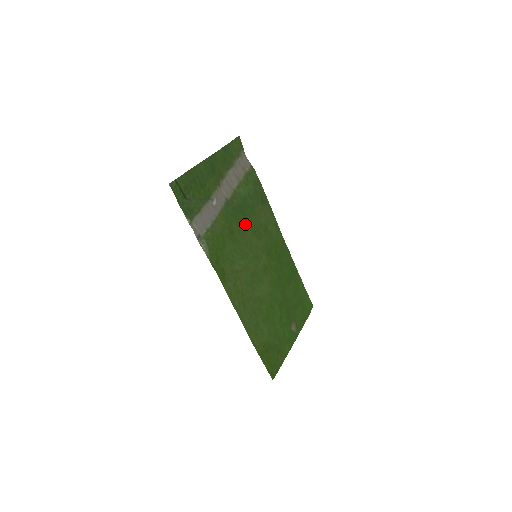
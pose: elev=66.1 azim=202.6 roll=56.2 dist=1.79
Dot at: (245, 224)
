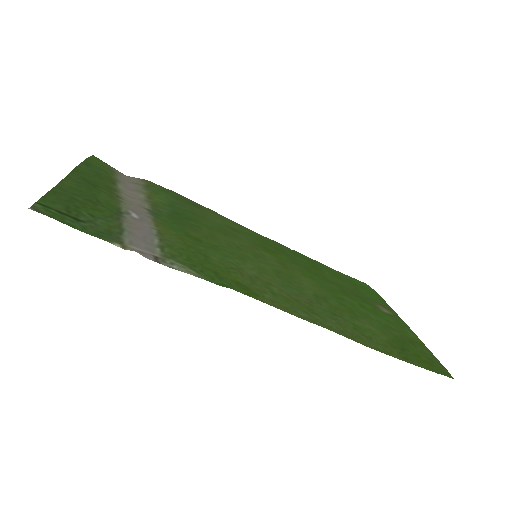
Dot at: (203, 228)
